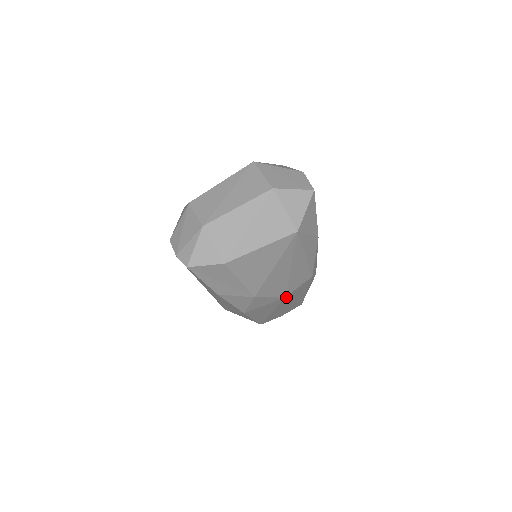
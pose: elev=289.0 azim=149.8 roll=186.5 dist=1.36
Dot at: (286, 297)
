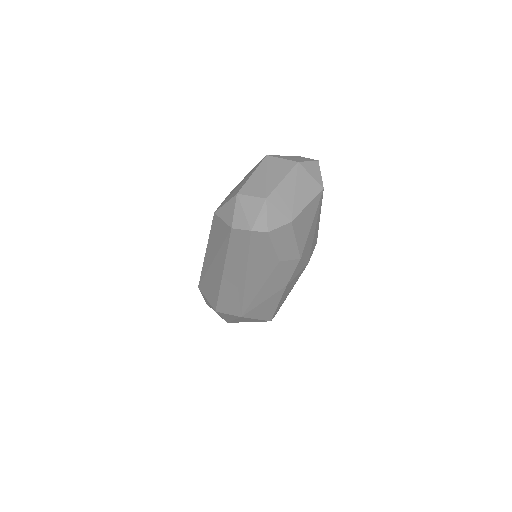
Dot at: (307, 264)
